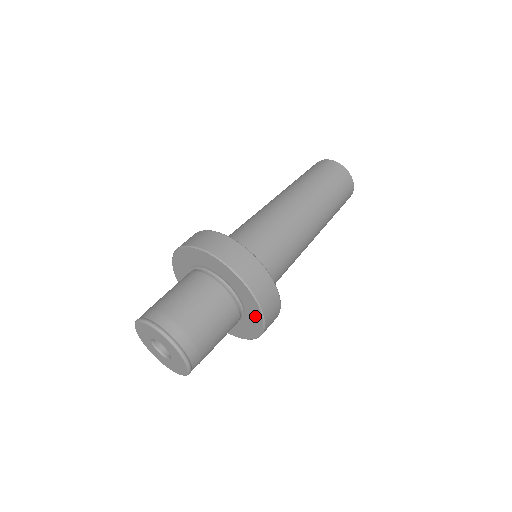
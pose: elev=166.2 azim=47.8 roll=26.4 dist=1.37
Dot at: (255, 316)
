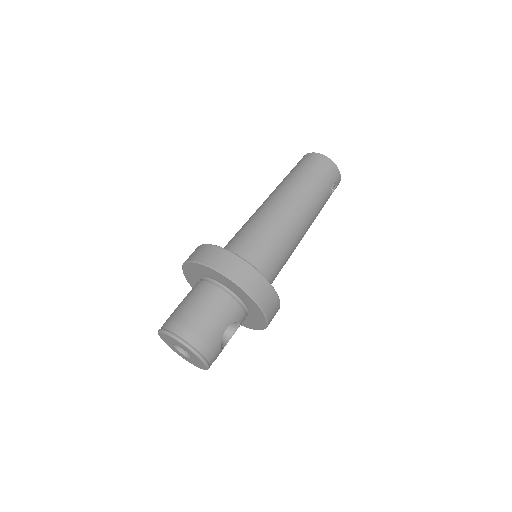
Dot at: (226, 281)
